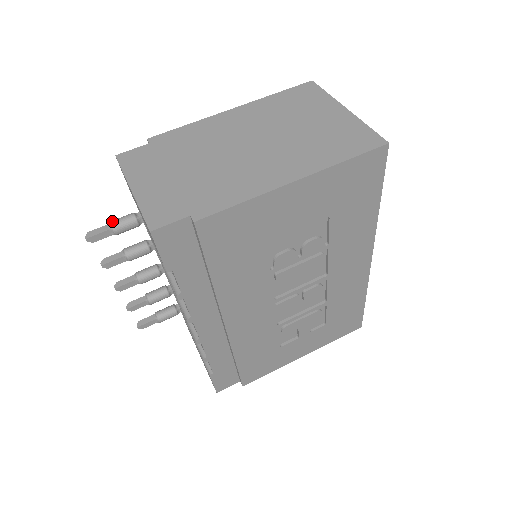
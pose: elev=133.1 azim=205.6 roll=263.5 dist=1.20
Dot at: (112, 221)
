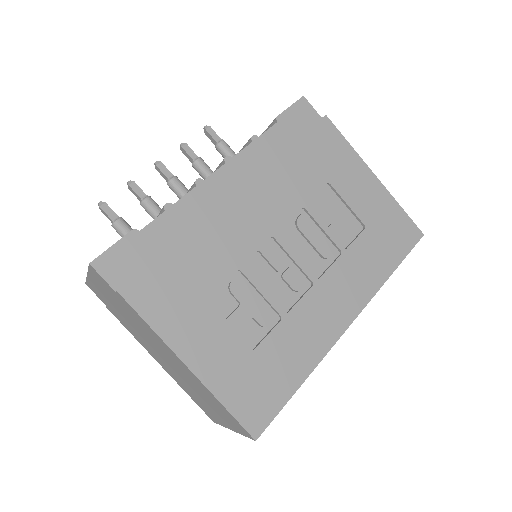
Dot at: occluded
